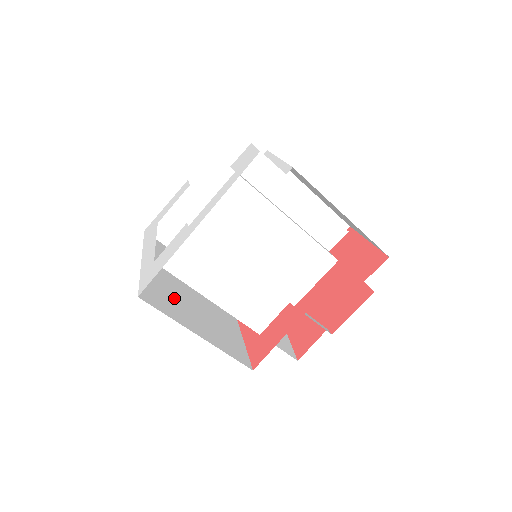
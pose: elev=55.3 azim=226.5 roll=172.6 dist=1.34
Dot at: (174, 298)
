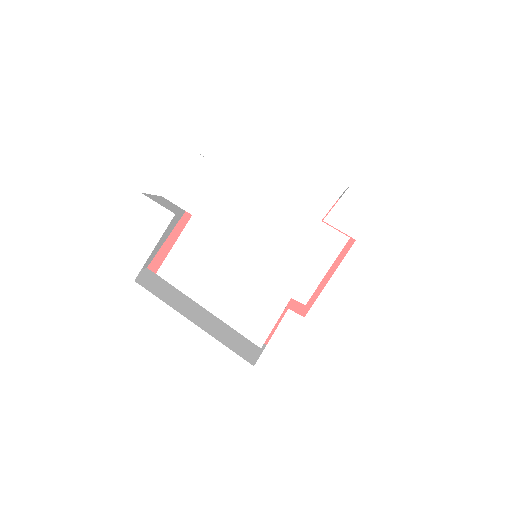
Dot at: occluded
